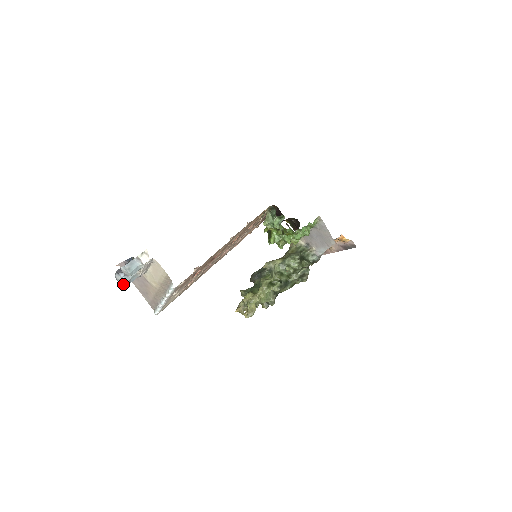
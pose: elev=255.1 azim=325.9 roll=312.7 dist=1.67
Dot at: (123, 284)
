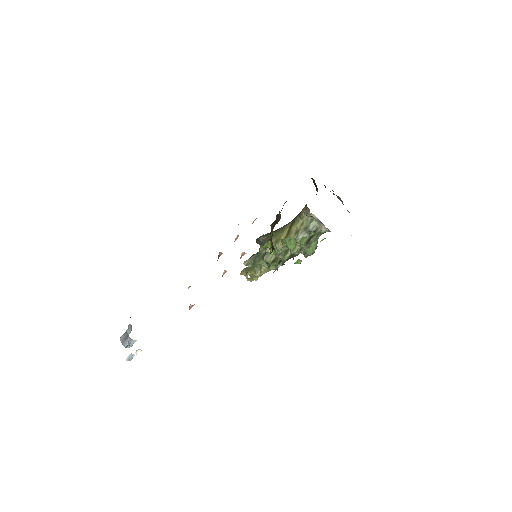
Dot at: occluded
